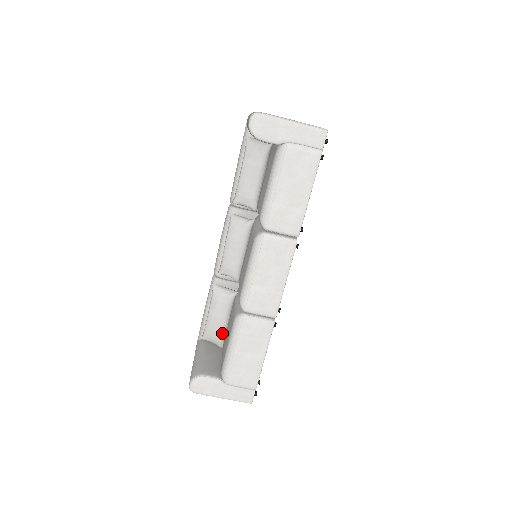
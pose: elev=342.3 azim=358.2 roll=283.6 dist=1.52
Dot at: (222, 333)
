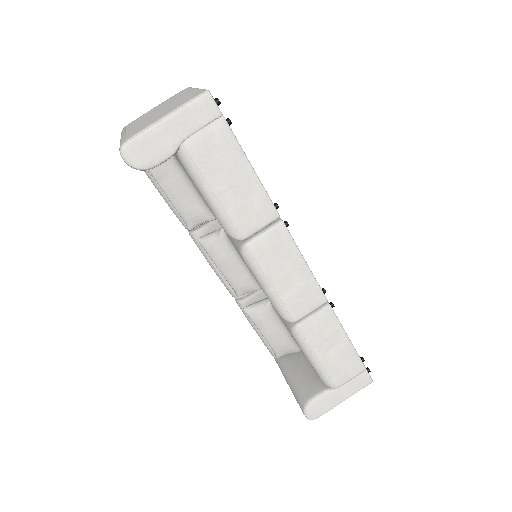
Dot at: (290, 341)
